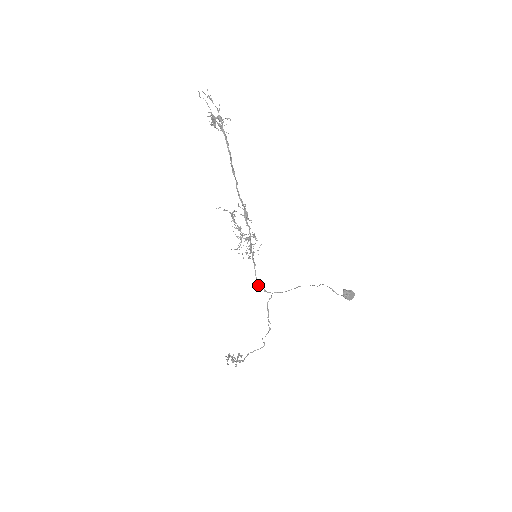
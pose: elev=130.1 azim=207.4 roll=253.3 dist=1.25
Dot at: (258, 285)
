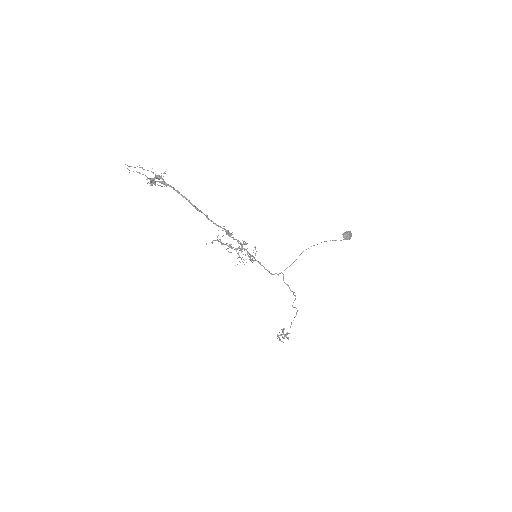
Dot at: occluded
